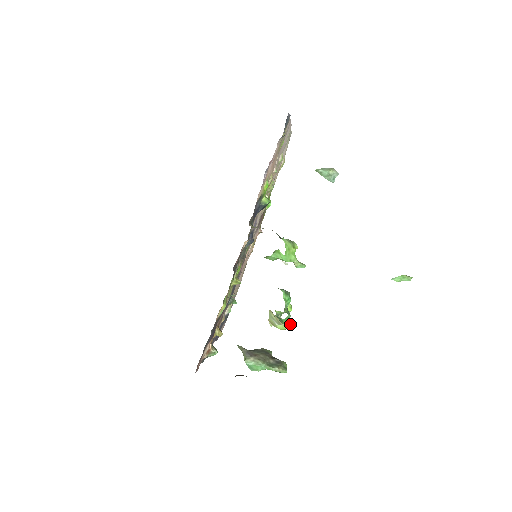
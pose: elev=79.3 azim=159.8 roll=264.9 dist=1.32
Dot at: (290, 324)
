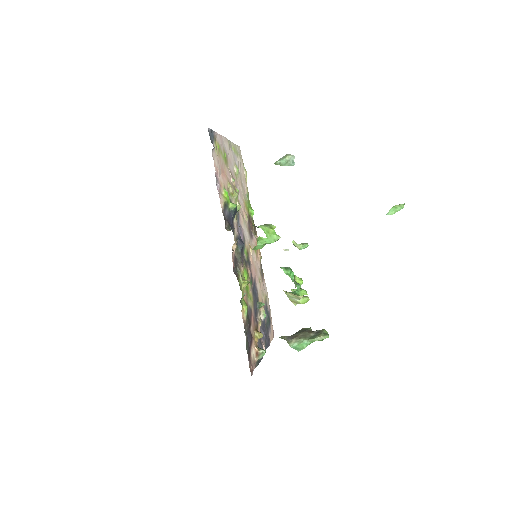
Dot at: (306, 293)
